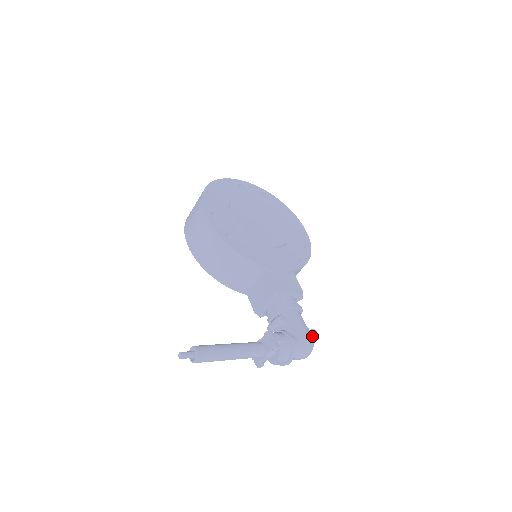
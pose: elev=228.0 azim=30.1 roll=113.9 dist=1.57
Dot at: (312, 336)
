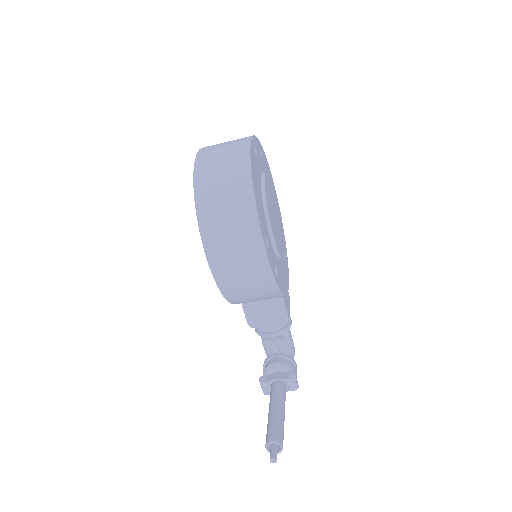
Dot at: occluded
